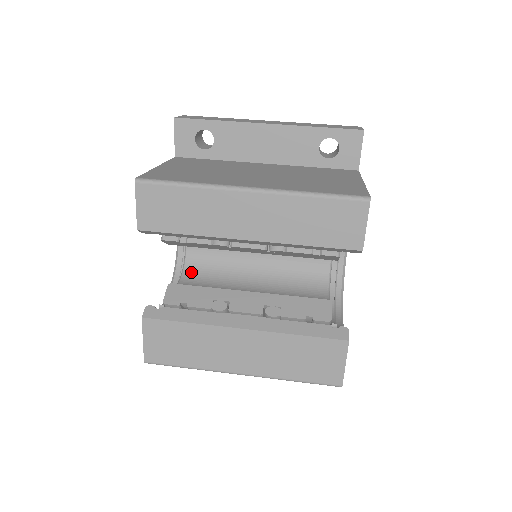
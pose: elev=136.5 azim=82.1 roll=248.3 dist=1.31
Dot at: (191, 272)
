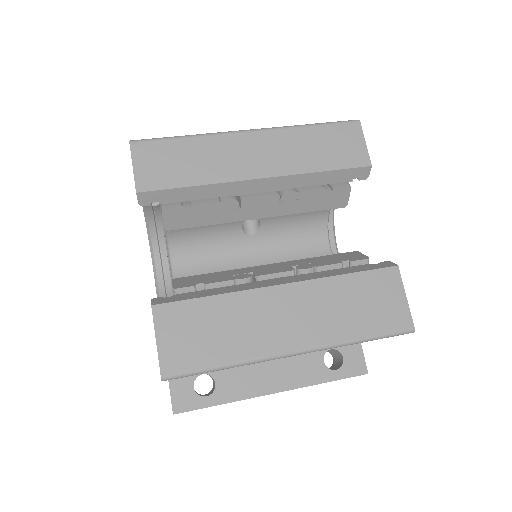
Dot at: occluded
